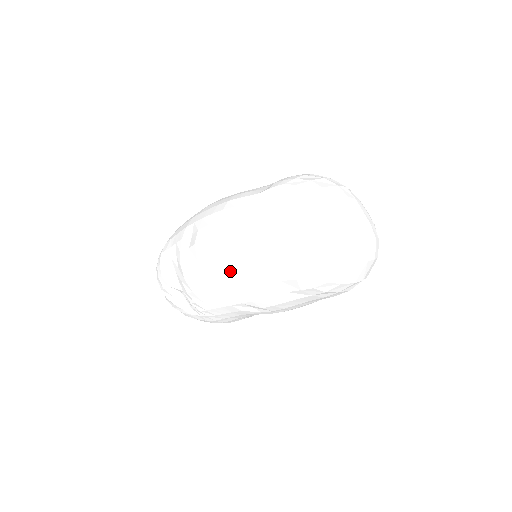
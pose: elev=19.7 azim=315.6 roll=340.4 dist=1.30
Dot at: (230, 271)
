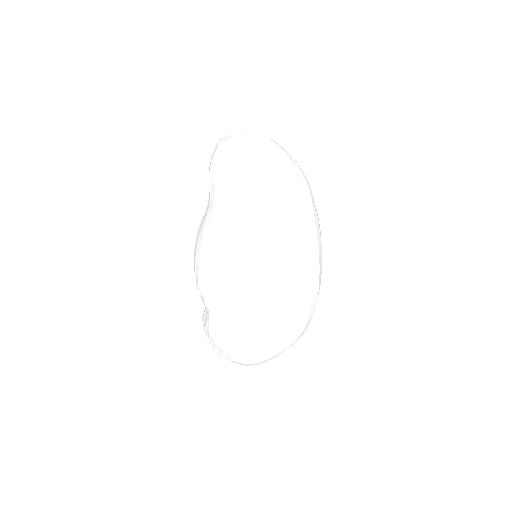
Dot at: (201, 223)
